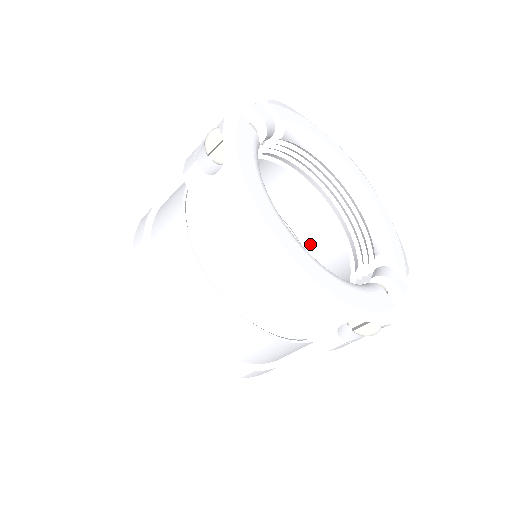
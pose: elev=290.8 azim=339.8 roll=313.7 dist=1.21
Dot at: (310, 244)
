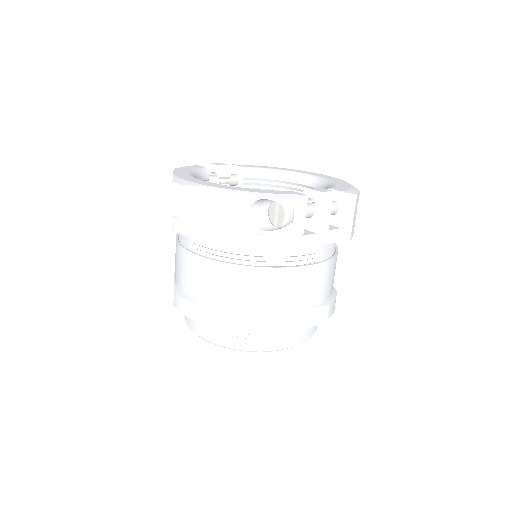
Dot at: occluded
